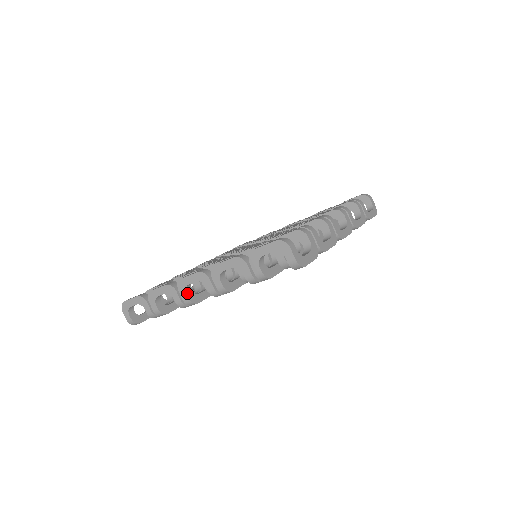
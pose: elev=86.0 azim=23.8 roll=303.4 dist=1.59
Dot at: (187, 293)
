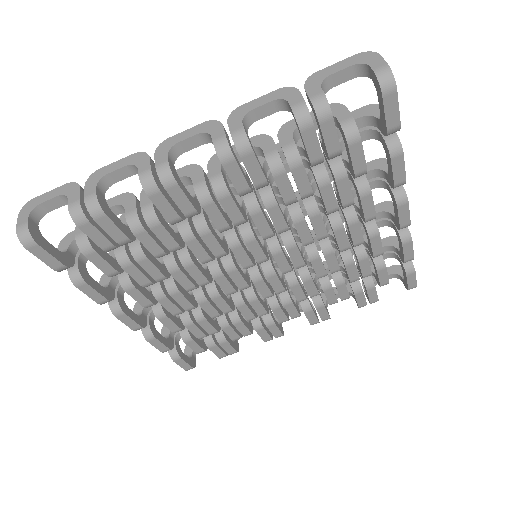
Dot at: (168, 157)
